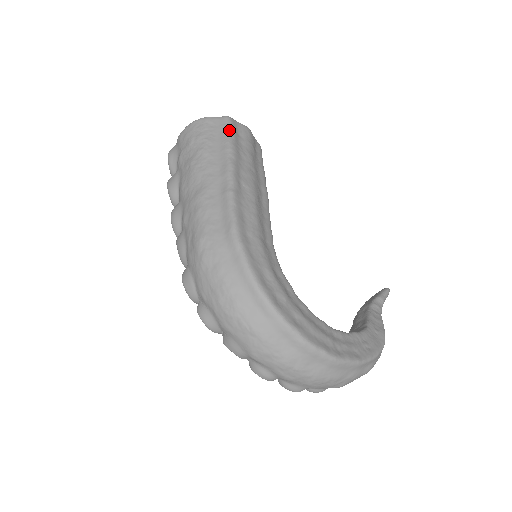
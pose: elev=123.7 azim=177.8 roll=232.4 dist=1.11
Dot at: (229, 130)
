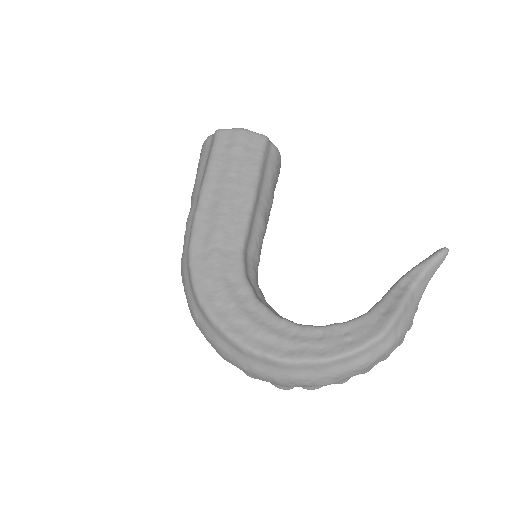
Dot at: (213, 146)
